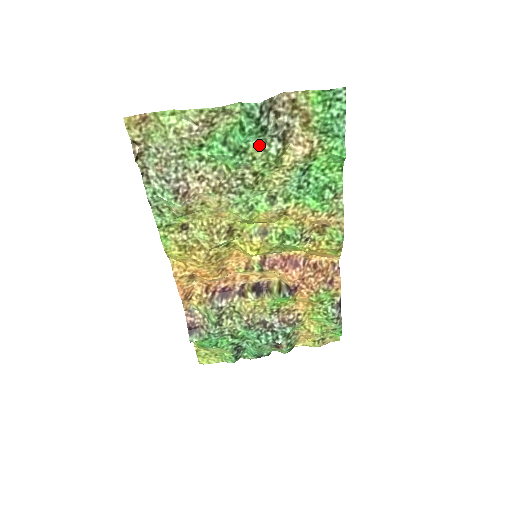
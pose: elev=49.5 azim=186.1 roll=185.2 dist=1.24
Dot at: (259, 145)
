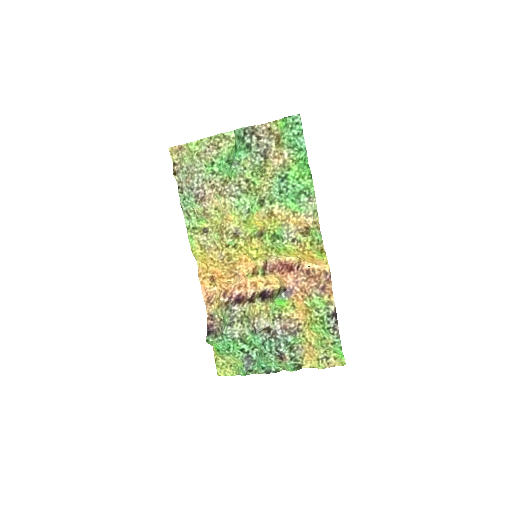
Dot at: (248, 159)
